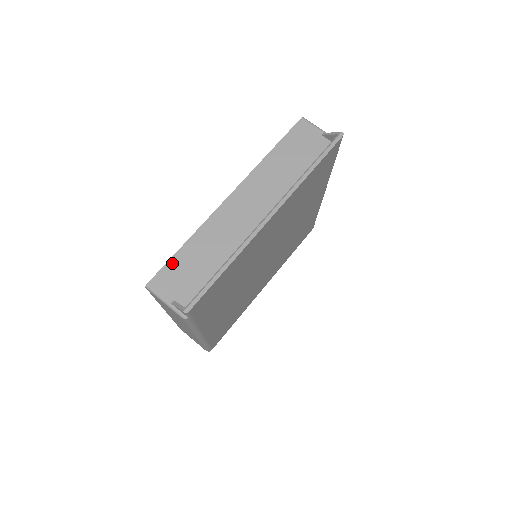
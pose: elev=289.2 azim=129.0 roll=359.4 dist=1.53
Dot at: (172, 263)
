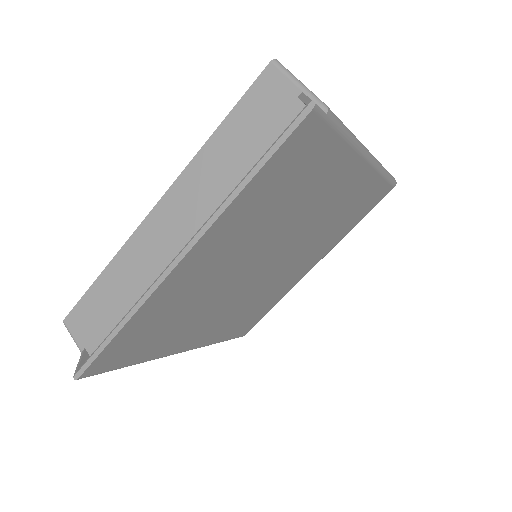
Dot at: (87, 299)
